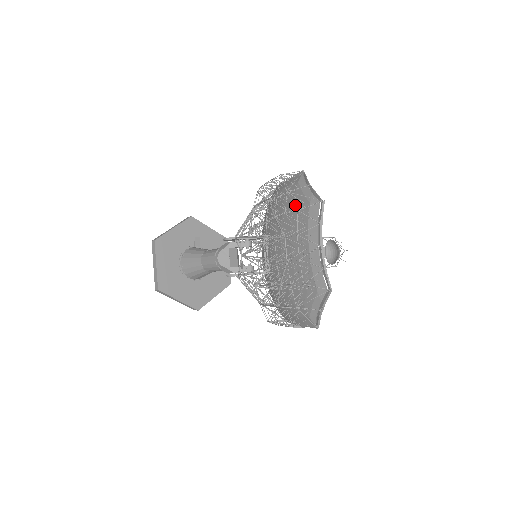
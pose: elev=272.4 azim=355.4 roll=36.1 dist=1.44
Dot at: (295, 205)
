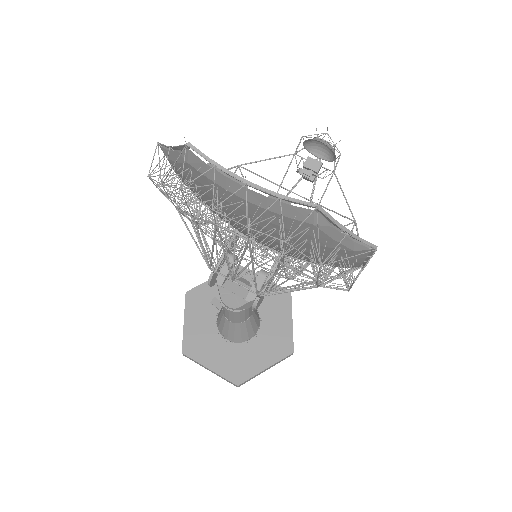
Dot at: occluded
